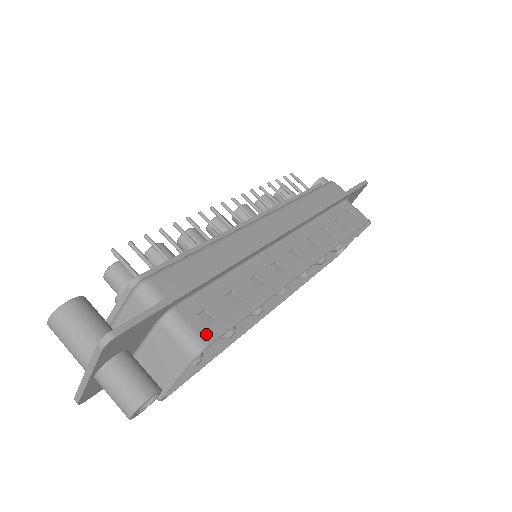
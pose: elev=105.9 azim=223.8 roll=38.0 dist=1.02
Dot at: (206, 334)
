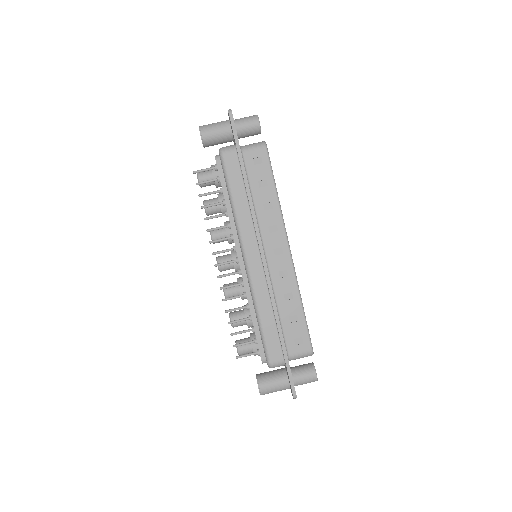
Dot at: (307, 347)
